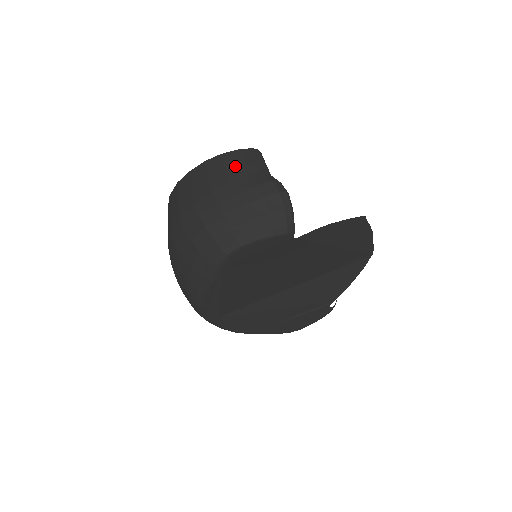
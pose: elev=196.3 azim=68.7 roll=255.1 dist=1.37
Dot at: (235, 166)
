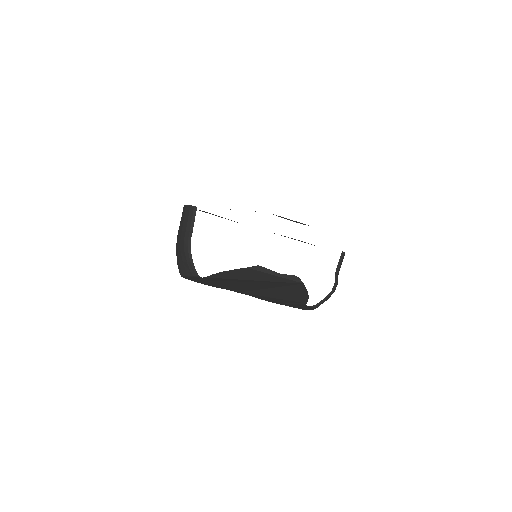
Dot at: (182, 219)
